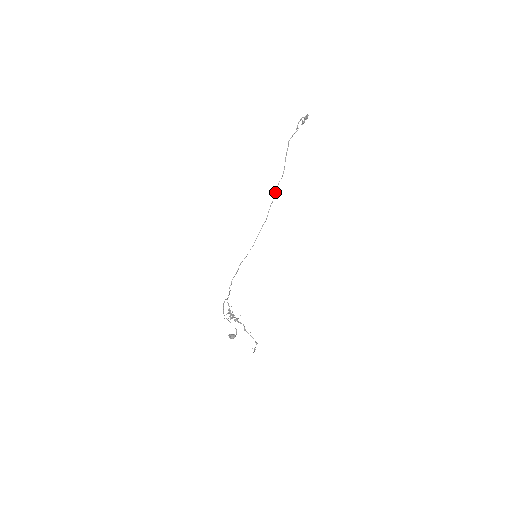
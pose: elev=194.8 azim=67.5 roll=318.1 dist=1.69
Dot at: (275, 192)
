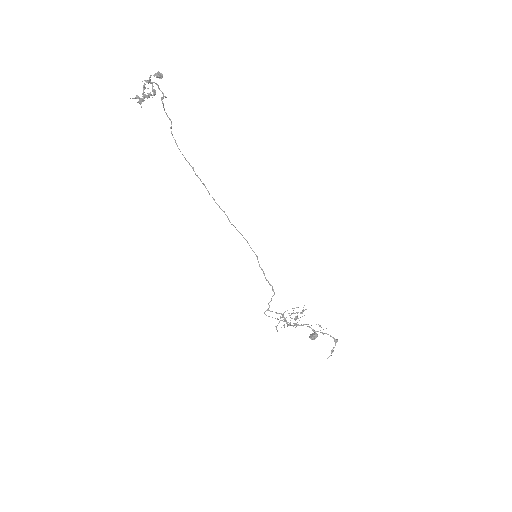
Dot at: occluded
